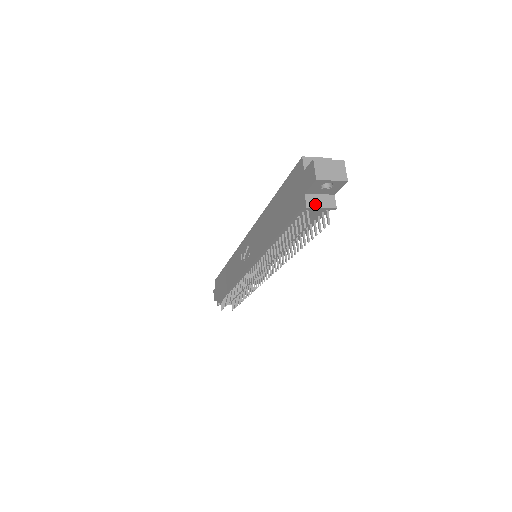
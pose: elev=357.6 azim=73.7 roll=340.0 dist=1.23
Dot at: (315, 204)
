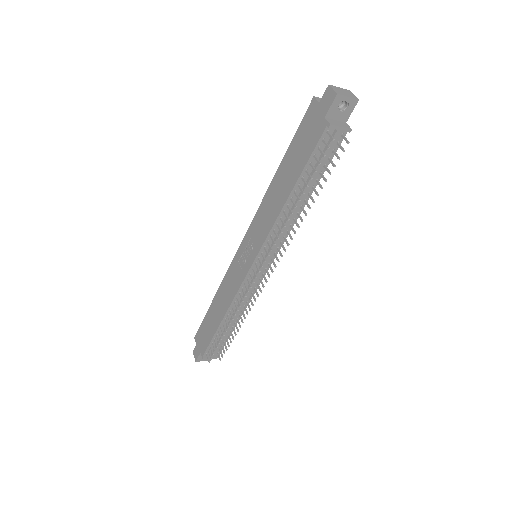
Dot at: (335, 124)
